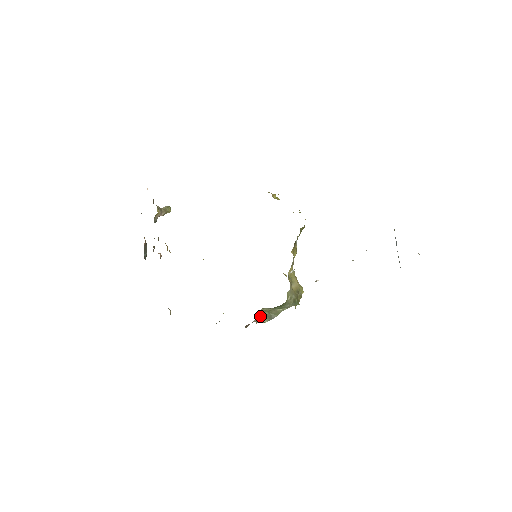
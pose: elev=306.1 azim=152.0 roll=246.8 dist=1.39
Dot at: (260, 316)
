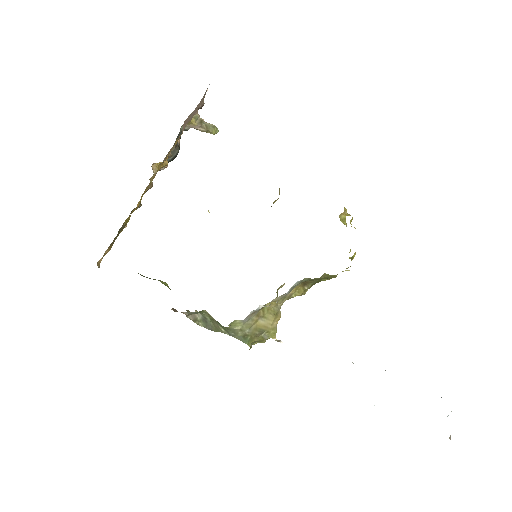
Dot at: (200, 315)
